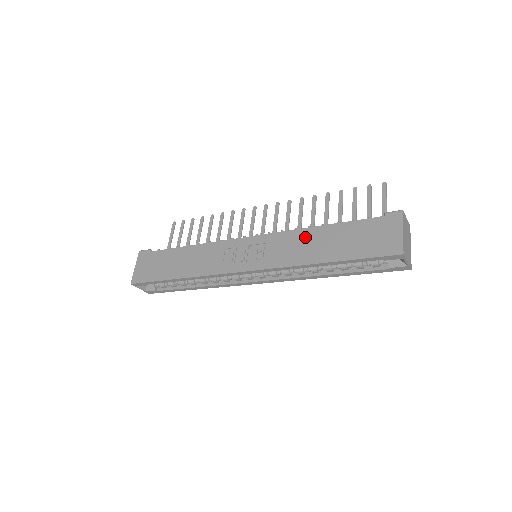
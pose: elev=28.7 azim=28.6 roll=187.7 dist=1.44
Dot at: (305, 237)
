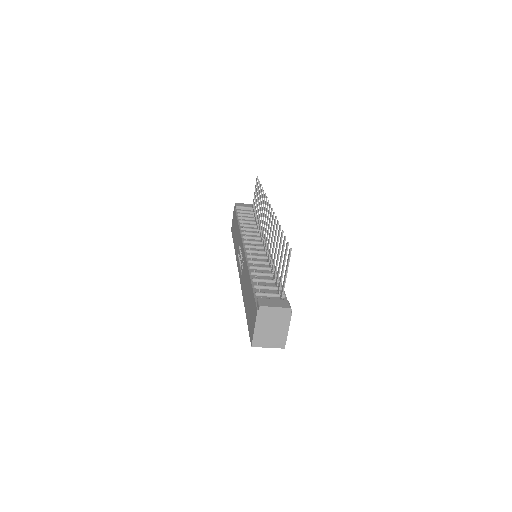
Dot at: (246, 275)
